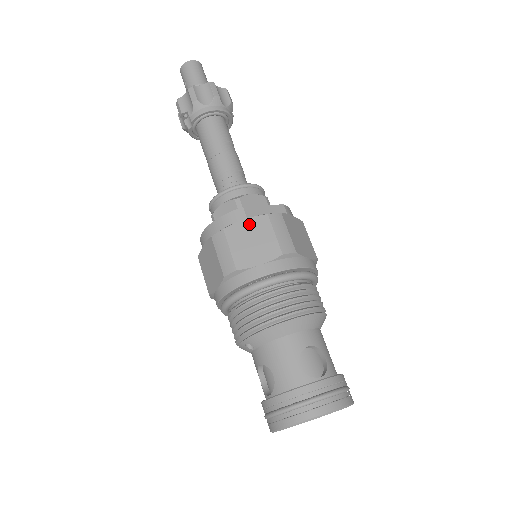
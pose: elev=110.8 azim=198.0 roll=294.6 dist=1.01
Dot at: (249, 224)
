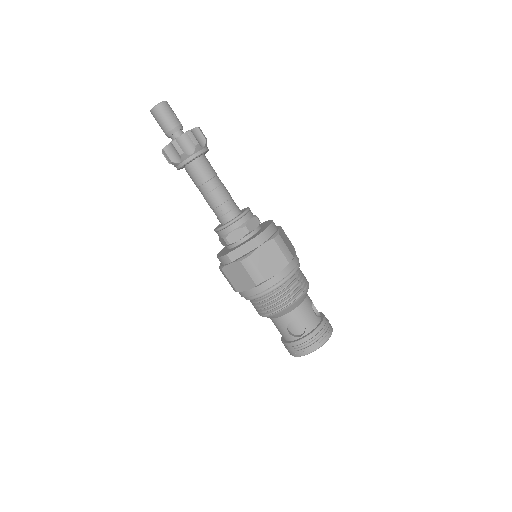
Dot at: (233, 267)
